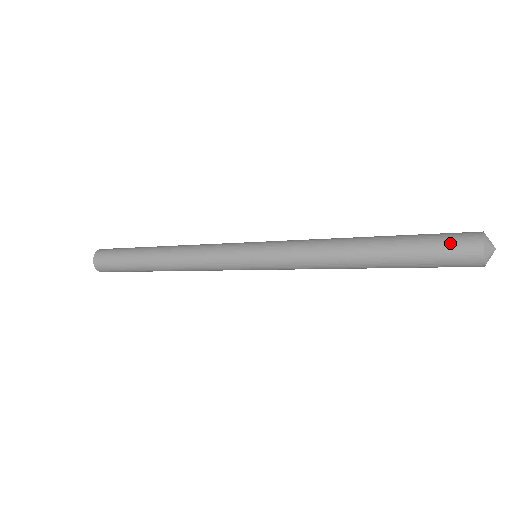
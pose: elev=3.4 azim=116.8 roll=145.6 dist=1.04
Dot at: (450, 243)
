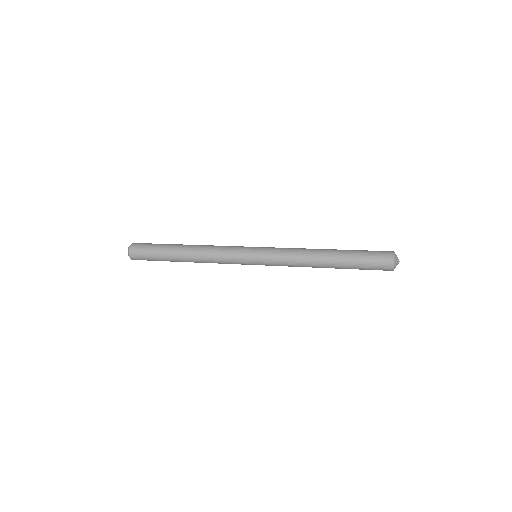
Dot at: (377, 251)
